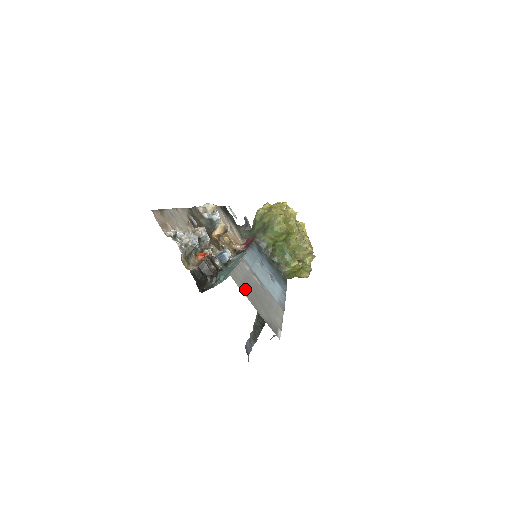
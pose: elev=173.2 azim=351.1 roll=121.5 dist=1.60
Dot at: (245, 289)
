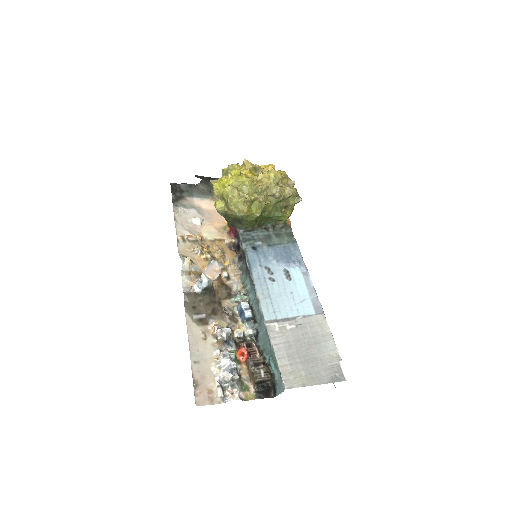
Dot at: (299, 375)
